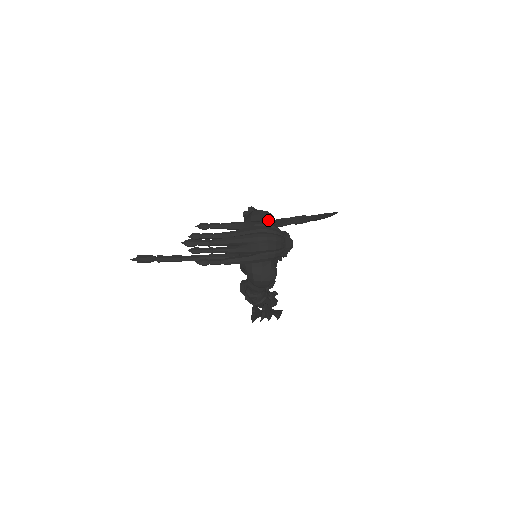
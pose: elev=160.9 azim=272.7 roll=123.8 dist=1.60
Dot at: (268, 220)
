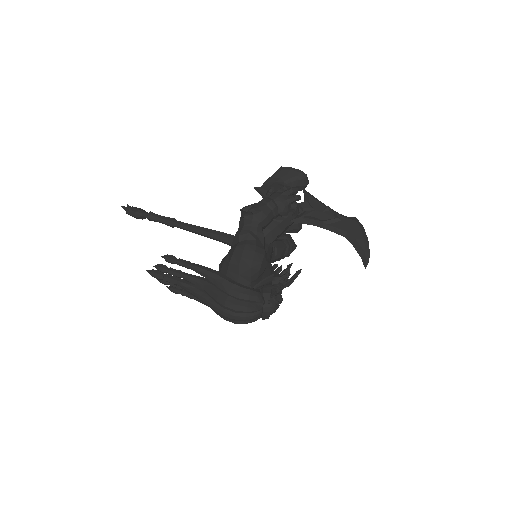
Dot at: (249, 276)
